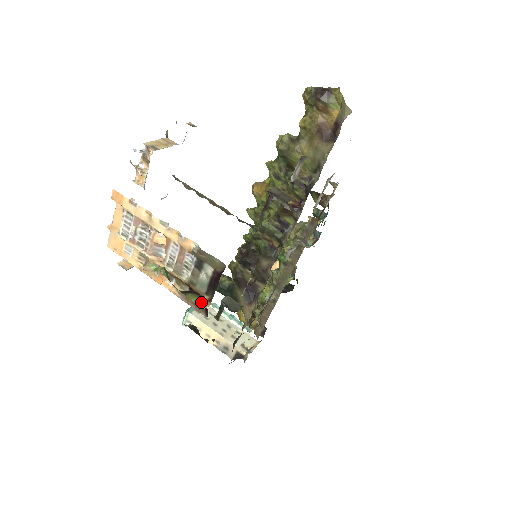
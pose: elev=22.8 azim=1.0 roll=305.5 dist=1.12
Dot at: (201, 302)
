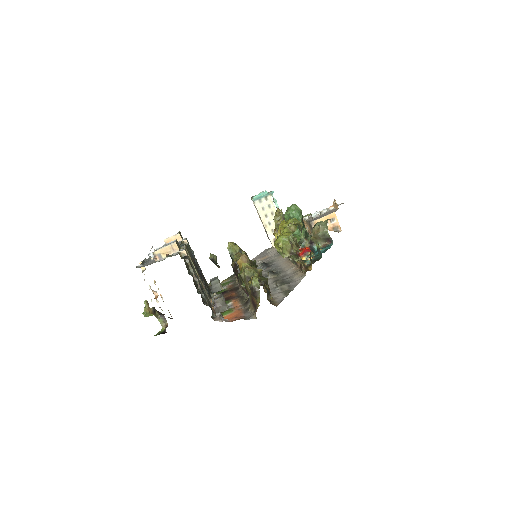
Dot at: (163, 324)
